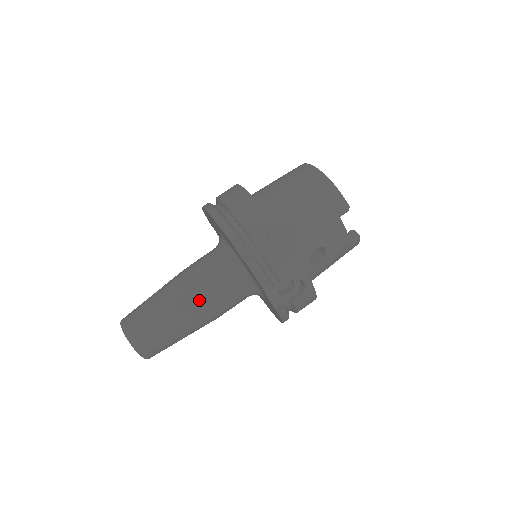
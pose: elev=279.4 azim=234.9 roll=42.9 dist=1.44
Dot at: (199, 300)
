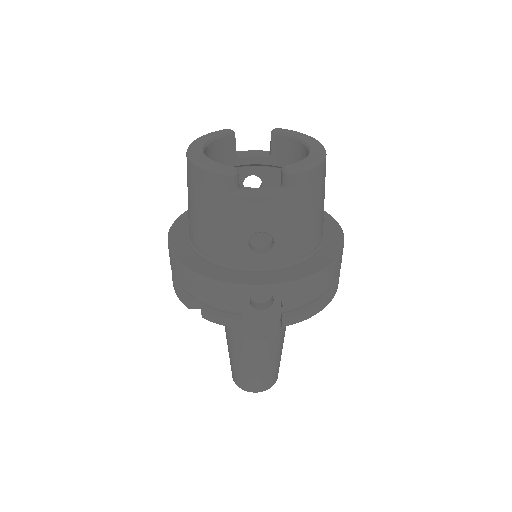
Dot at: (240, 338)
